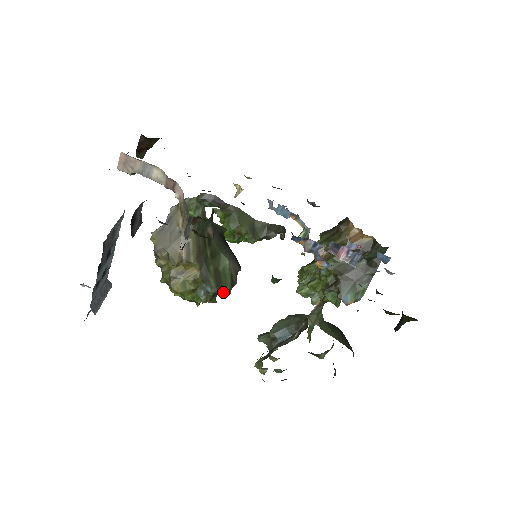
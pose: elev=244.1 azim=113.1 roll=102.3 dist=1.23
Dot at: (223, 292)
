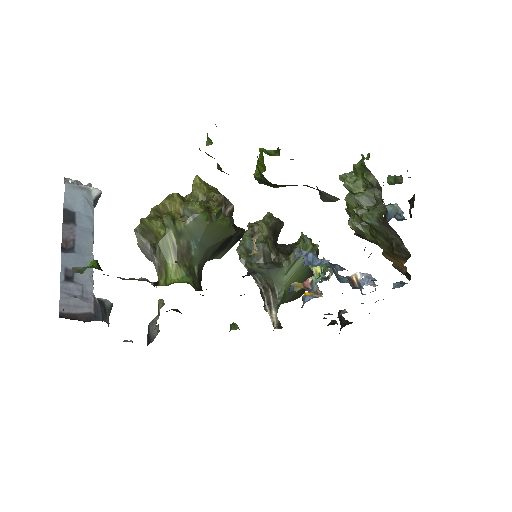
Dot at: occluded
